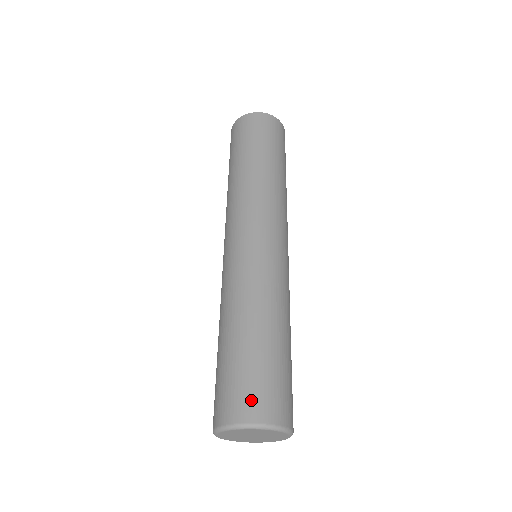
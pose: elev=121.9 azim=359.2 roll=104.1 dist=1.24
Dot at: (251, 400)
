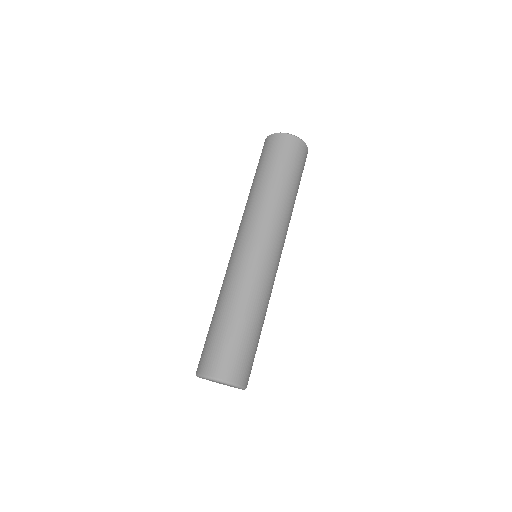
Dot at: (203, 360)
